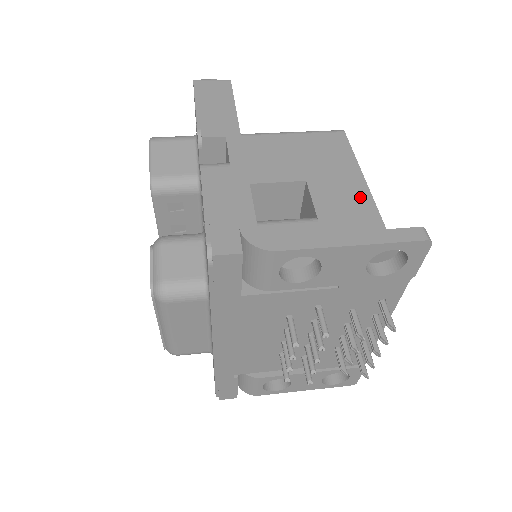
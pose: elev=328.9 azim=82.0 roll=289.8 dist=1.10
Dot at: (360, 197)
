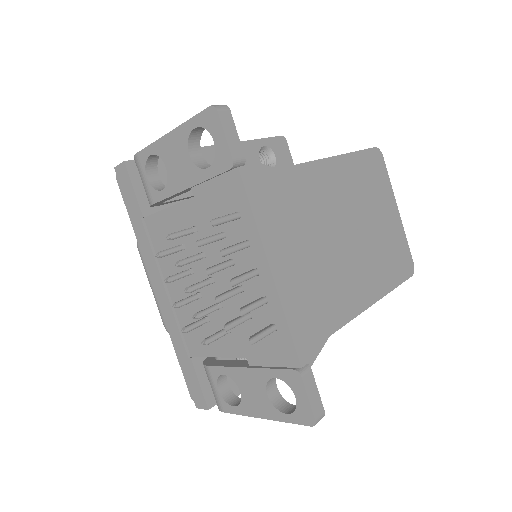
Dot at: occluded
